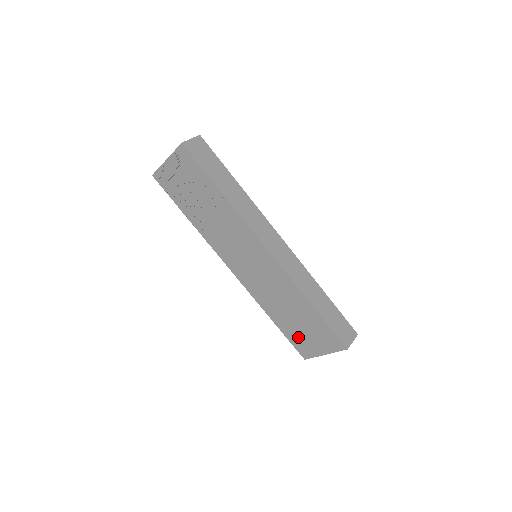
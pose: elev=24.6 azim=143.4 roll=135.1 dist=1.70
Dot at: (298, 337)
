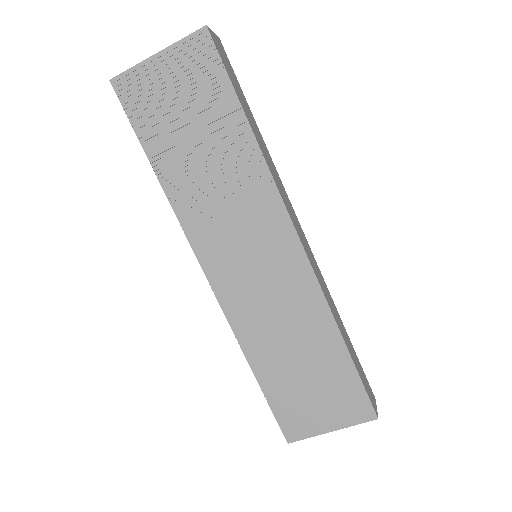
Dot at: (292, 401)
